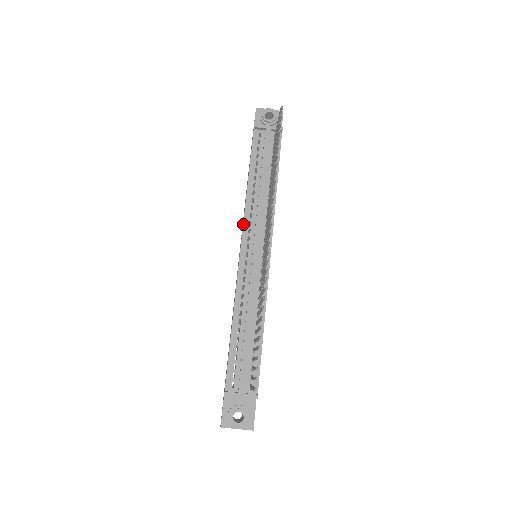
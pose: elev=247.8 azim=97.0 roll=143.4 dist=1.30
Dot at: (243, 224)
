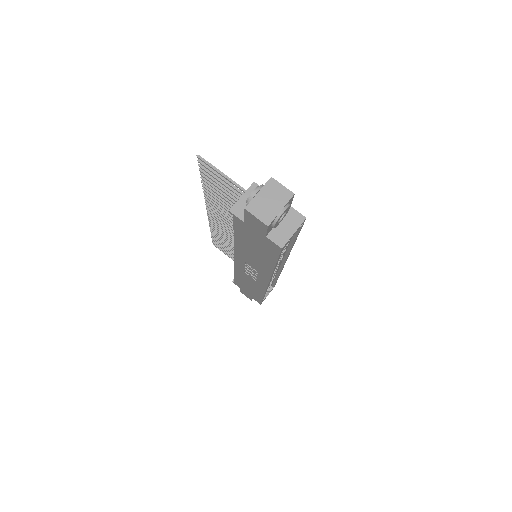
Dot at: (234, 265)
